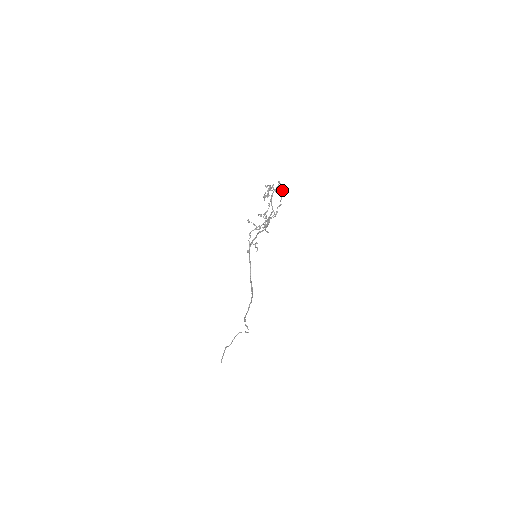
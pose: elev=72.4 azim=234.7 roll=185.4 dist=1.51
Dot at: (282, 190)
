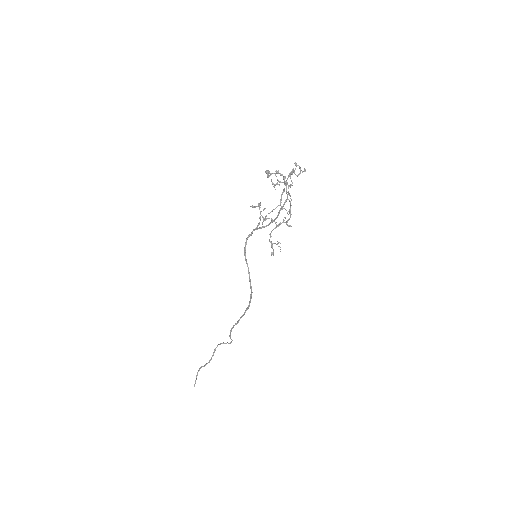
Dot at: (280, 173)
